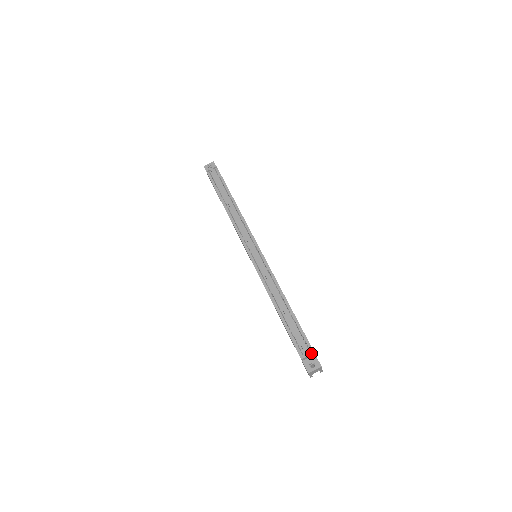
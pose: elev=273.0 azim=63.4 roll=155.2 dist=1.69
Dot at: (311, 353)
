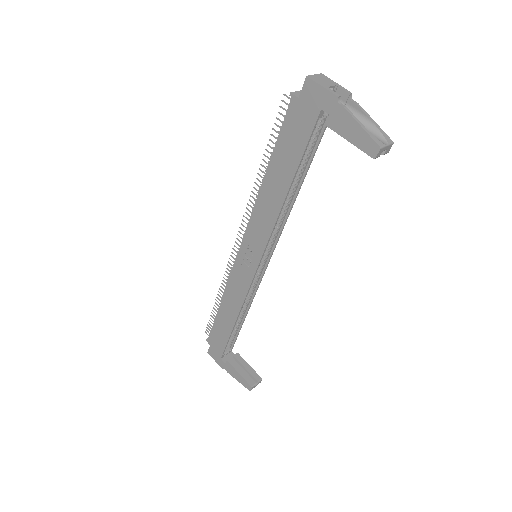
Dot at: occluded
